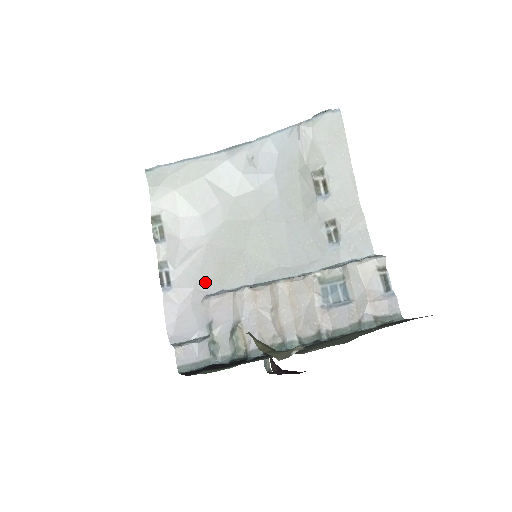
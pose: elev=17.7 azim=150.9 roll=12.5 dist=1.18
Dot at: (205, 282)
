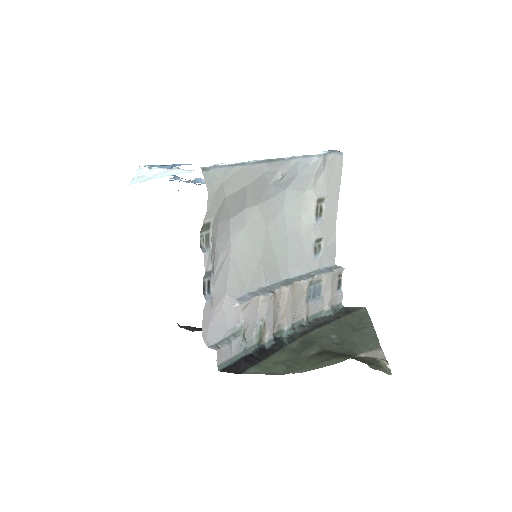
Dot at: (234, 287)
